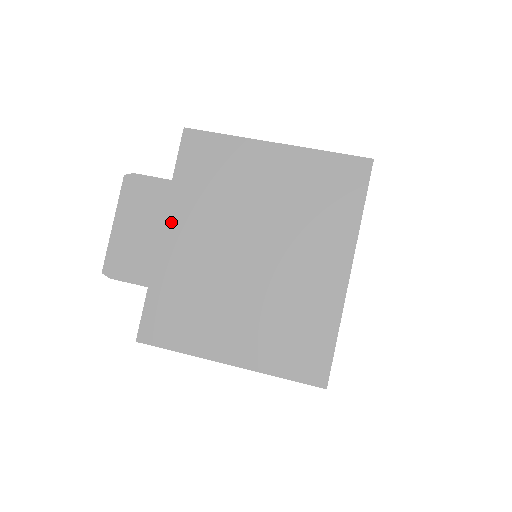
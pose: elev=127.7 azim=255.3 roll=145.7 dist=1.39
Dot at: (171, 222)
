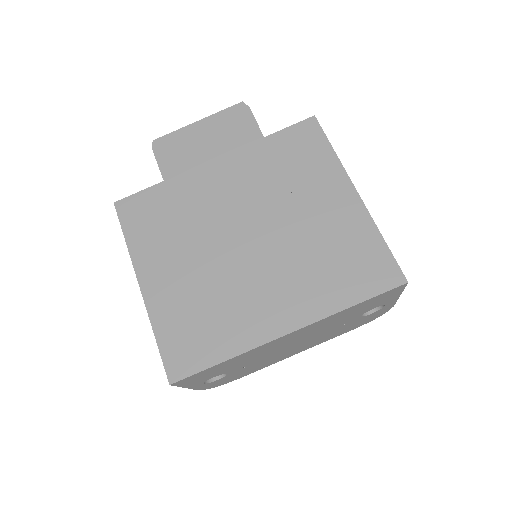
Dot at: (229, 160)
